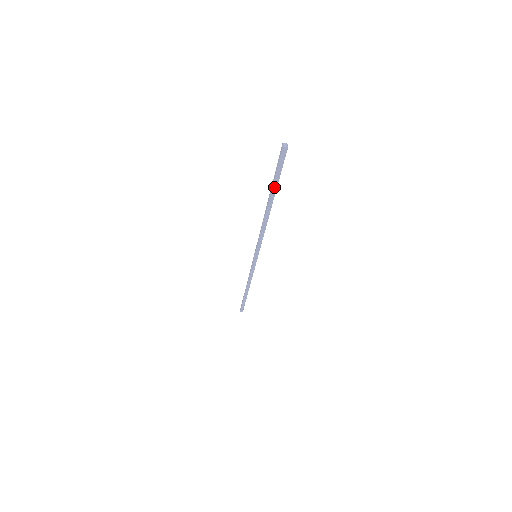
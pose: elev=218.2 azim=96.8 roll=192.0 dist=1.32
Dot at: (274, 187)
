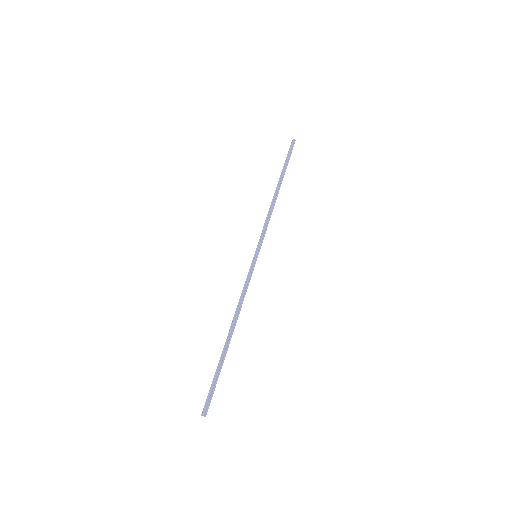
Dot at: (220, 366)
